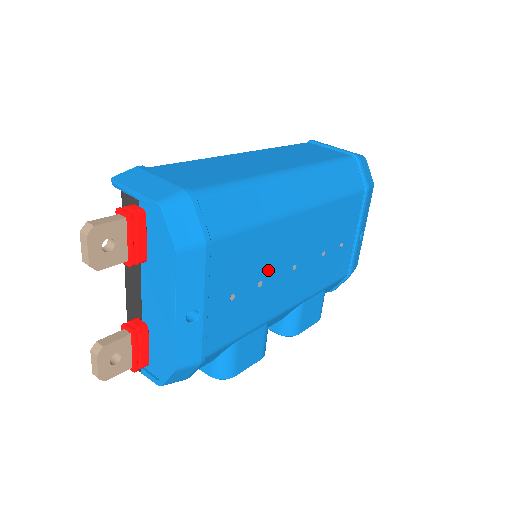
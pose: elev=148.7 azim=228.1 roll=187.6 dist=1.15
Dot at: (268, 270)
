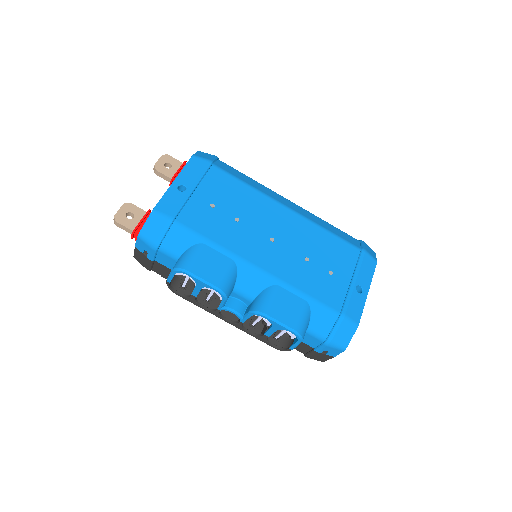
Dot at: (247, 218)
